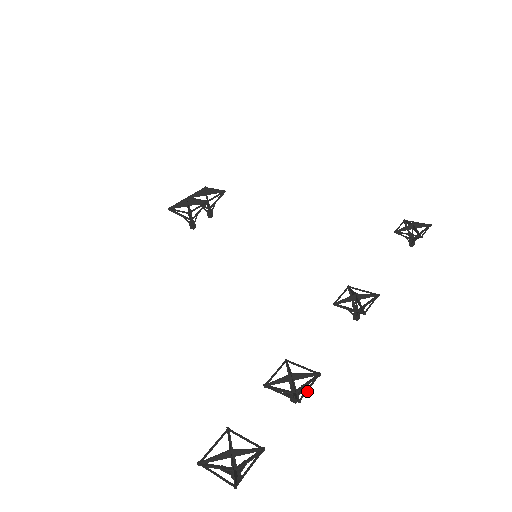
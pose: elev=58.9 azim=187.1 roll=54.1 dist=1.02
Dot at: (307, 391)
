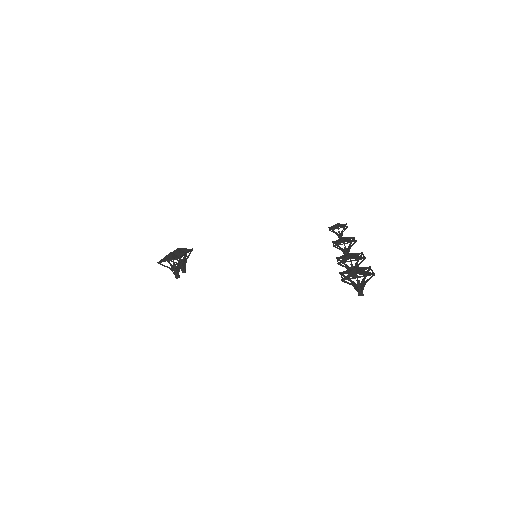
Dot at: (364, 256)
